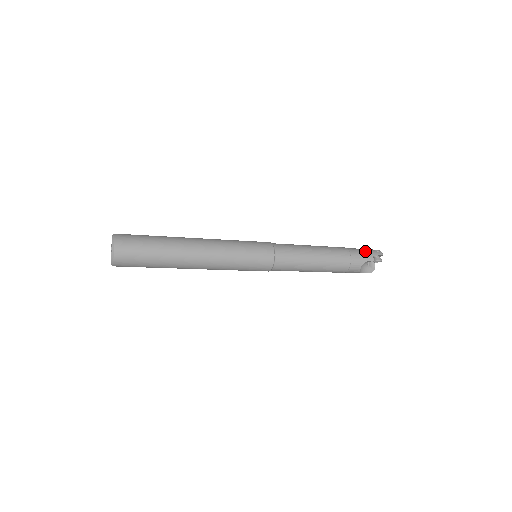
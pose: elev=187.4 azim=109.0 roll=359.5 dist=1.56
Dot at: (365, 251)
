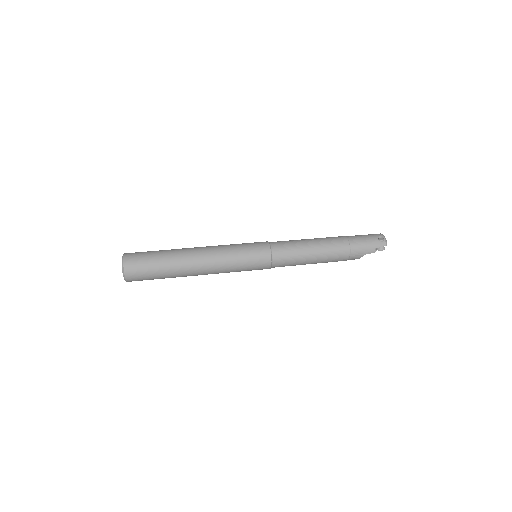
Dot at: (367, 243)
